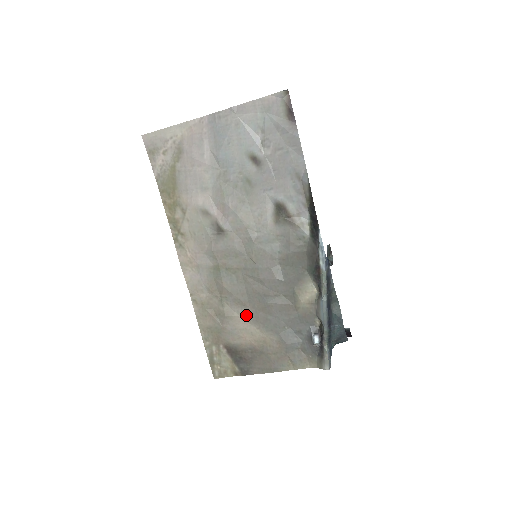
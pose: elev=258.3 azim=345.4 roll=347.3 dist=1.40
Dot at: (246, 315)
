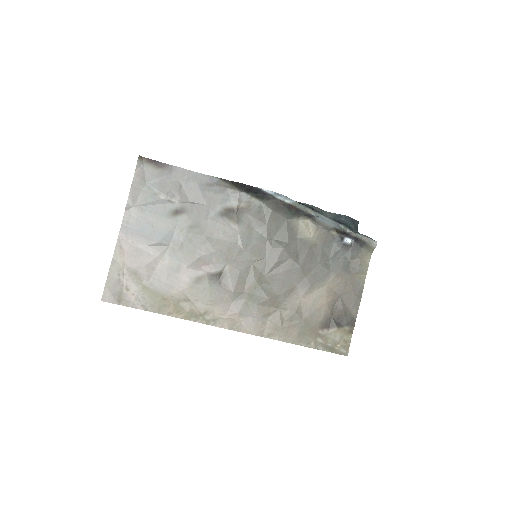
Dot at: (302, 293)
